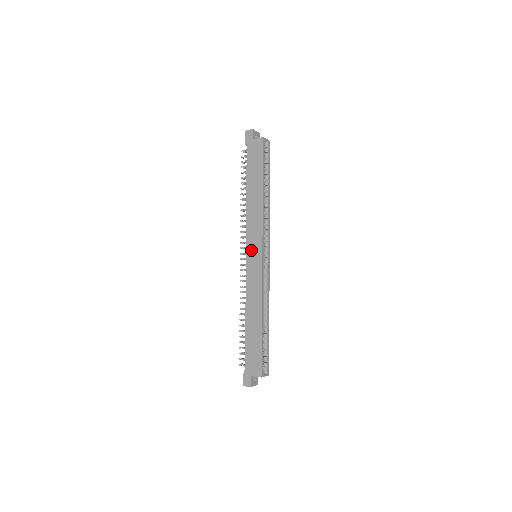
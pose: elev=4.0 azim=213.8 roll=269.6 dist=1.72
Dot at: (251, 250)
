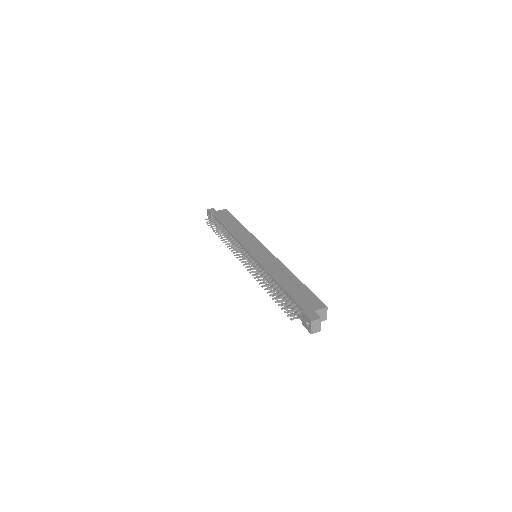
Dot at: (252, 248)
